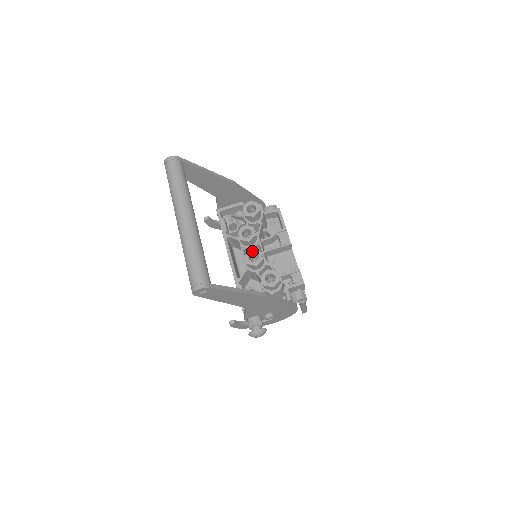
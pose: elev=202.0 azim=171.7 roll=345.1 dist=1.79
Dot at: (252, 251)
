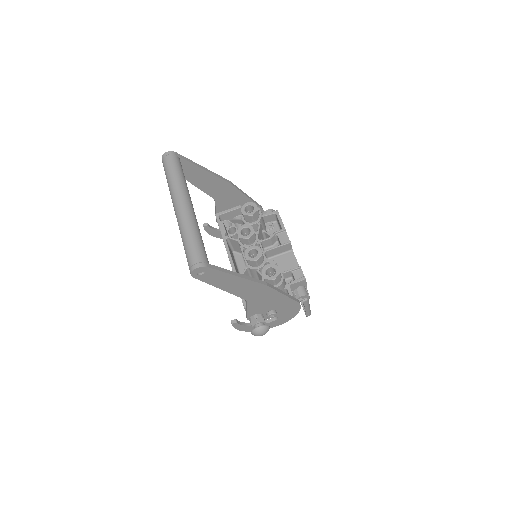
Dot at: (251, 247)
